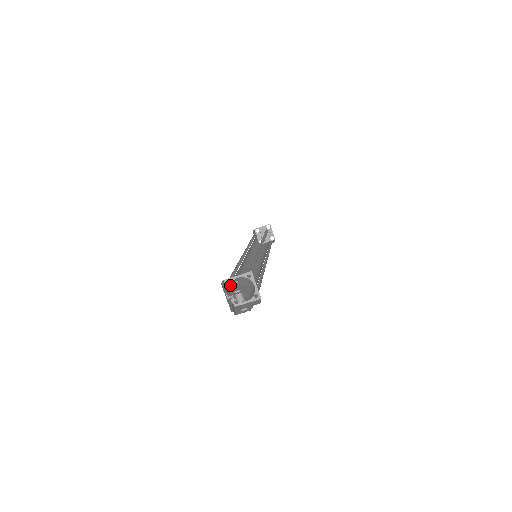
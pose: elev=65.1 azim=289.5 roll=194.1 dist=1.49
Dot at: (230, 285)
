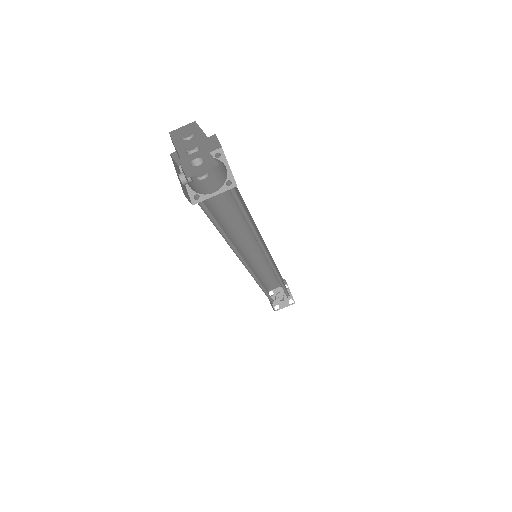
Dot at: occluded
